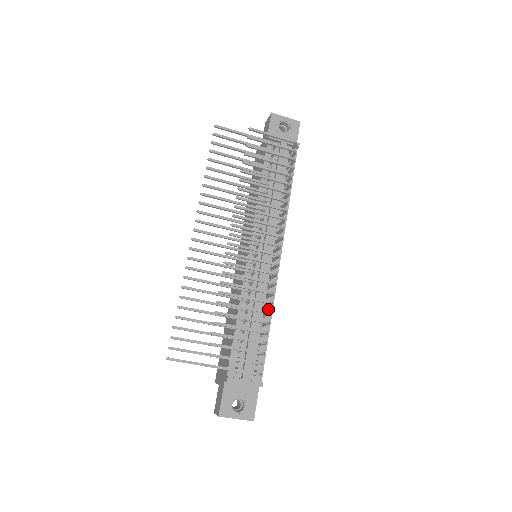
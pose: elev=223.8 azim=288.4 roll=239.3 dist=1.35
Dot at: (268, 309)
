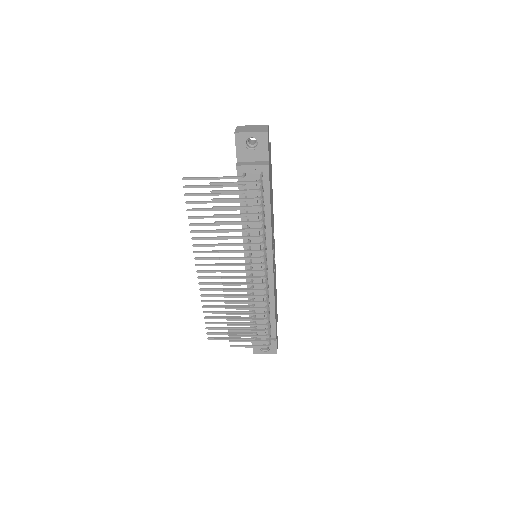
Dot at: (271, 298)
